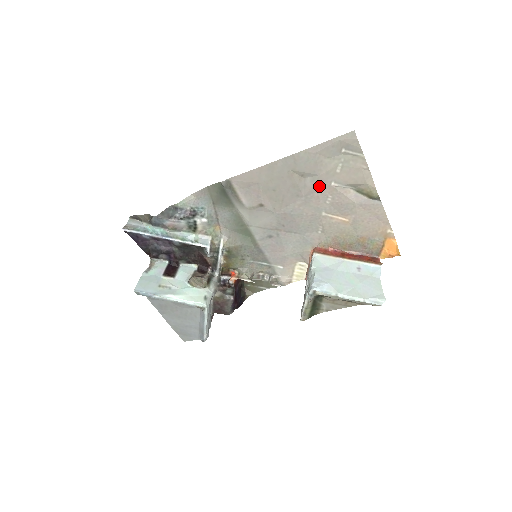
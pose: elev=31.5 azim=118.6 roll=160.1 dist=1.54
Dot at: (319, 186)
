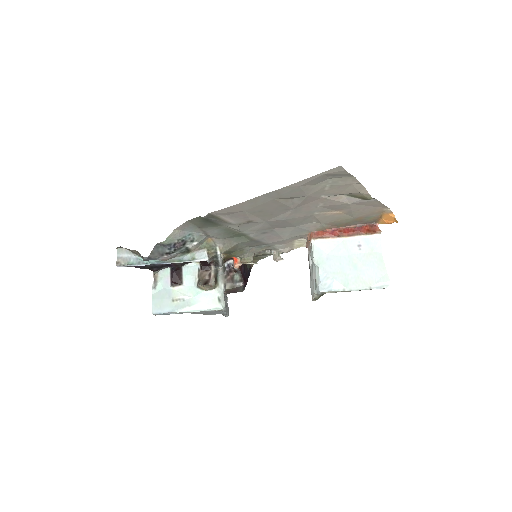
Dot at: (308, 201)
